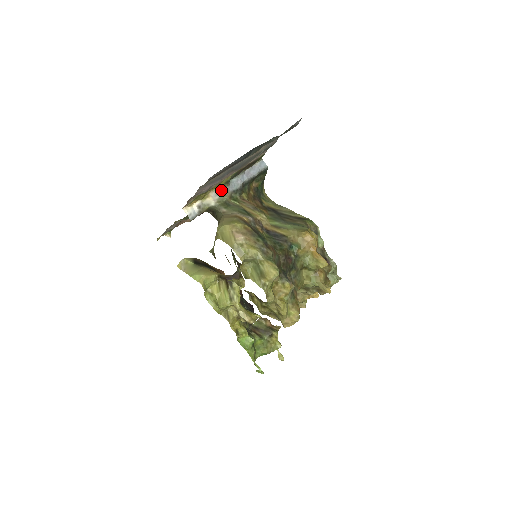
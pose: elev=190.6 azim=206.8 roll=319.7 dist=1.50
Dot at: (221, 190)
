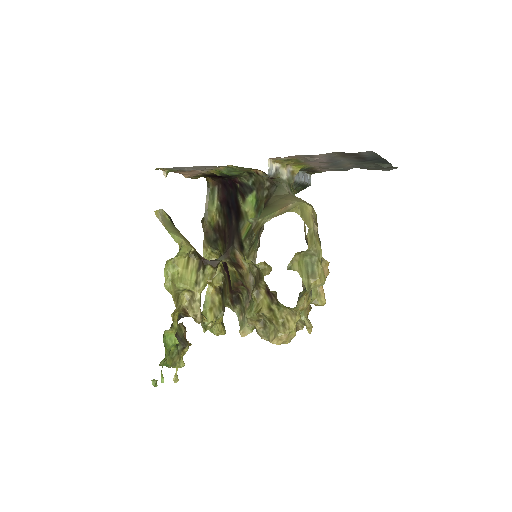
Dot at: (295, 171)
